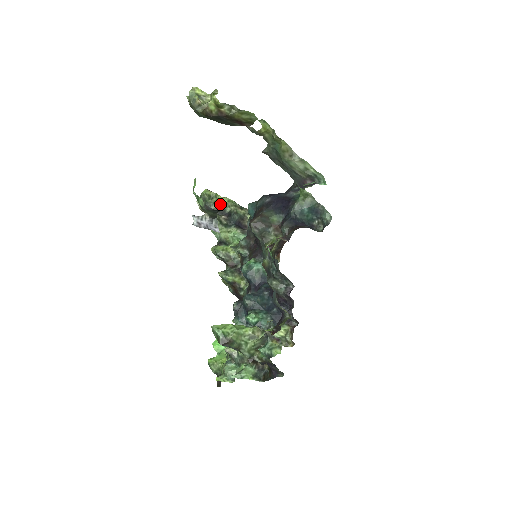
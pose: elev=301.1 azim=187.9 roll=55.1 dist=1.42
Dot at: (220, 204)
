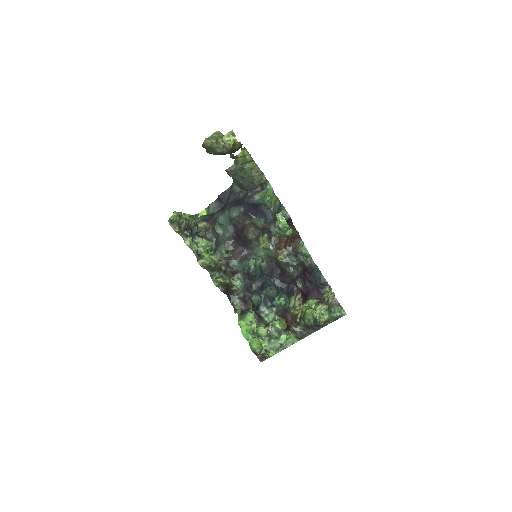
Dot at: (186, 221)
